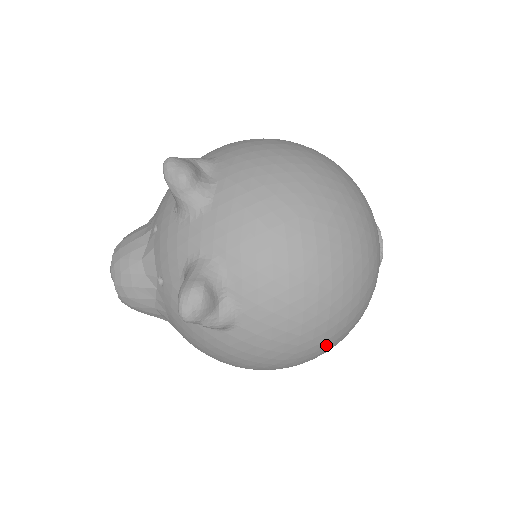
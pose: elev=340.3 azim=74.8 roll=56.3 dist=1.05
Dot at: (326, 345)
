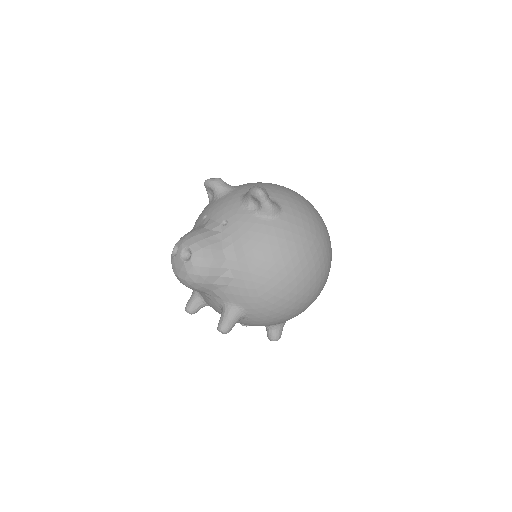
Dot at: (326, 242)
